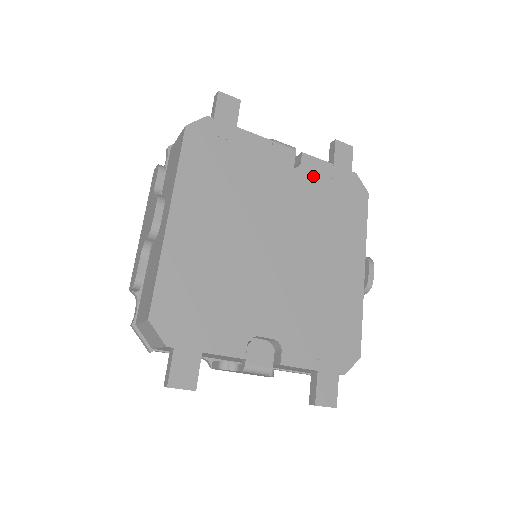
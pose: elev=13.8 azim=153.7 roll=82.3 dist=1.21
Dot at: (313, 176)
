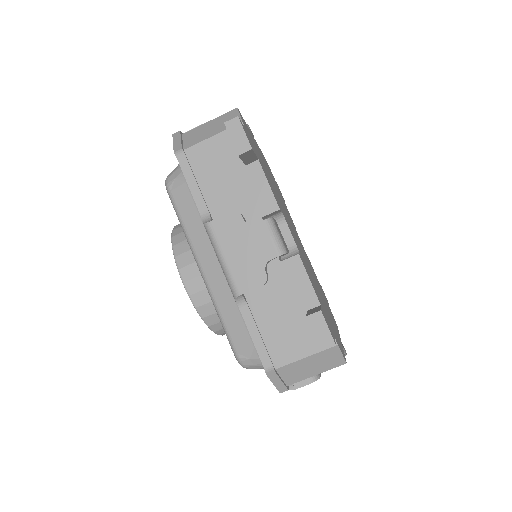
Dot at: (312, 268)
